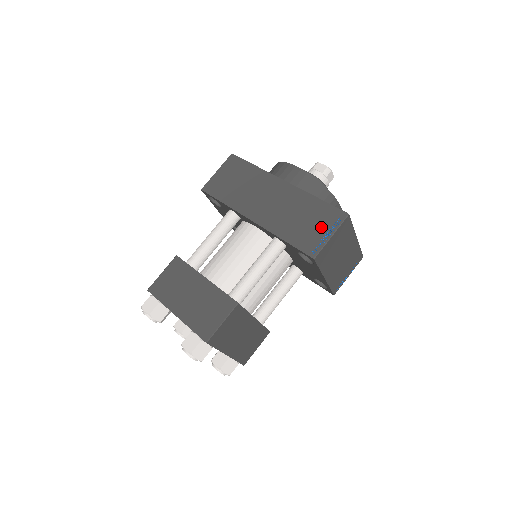
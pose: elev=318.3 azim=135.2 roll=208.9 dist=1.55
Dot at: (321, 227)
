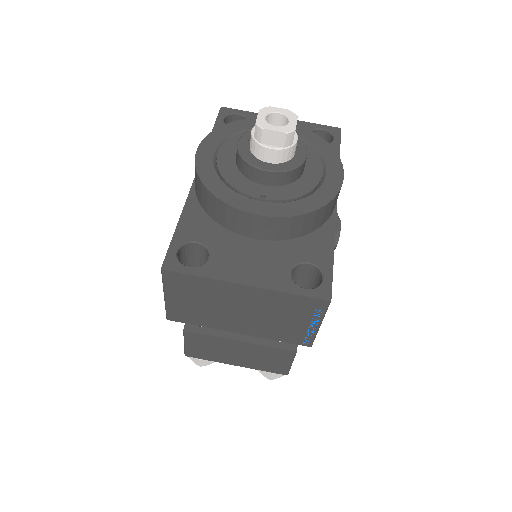
Dot at: occluded
